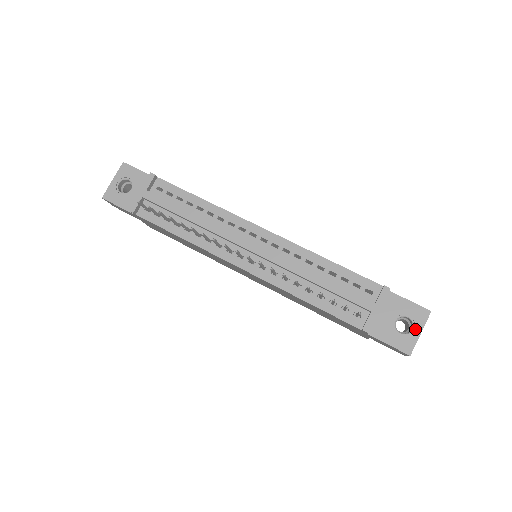
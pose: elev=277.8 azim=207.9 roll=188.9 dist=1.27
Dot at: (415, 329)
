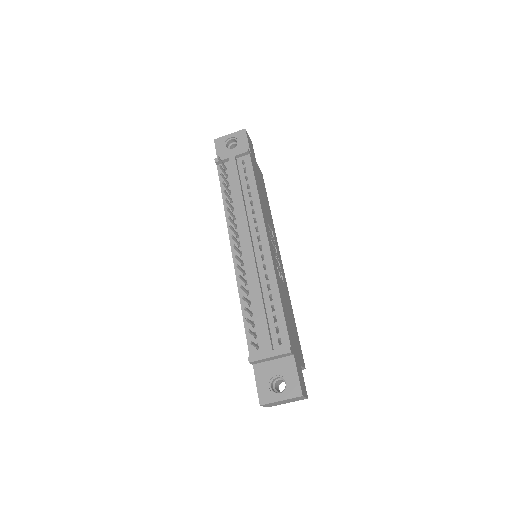
Dot at: (281, 394)
